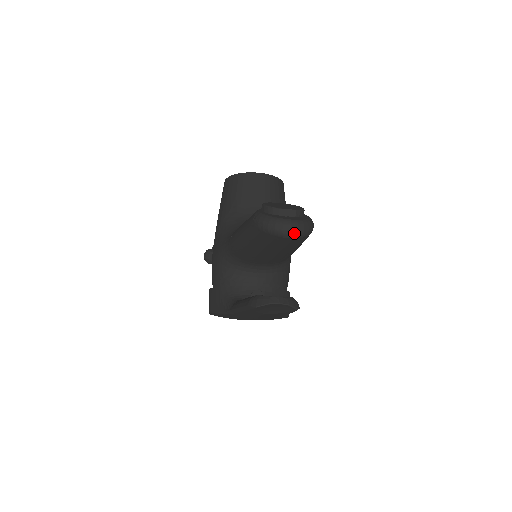
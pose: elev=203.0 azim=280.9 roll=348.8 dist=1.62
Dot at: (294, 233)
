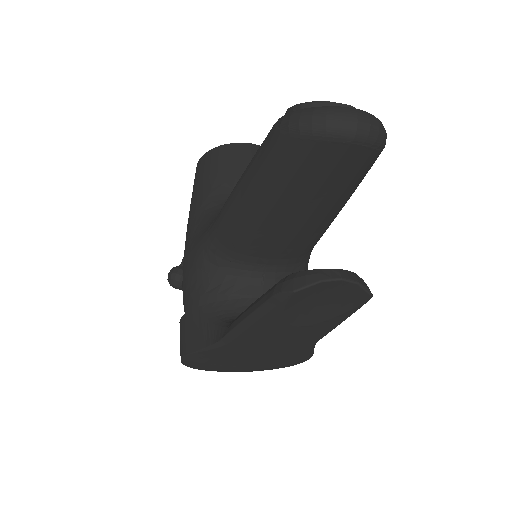
Dot at: (363, 131)
